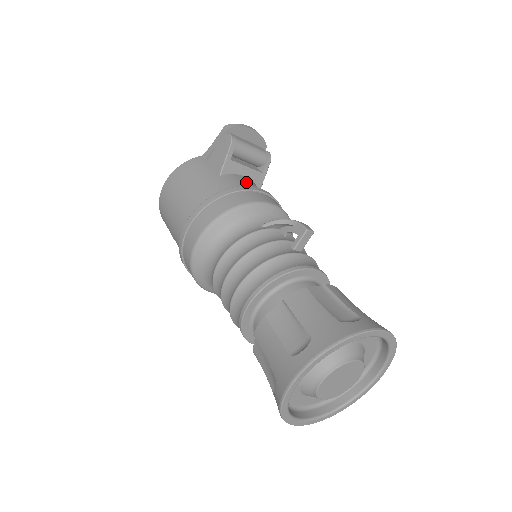
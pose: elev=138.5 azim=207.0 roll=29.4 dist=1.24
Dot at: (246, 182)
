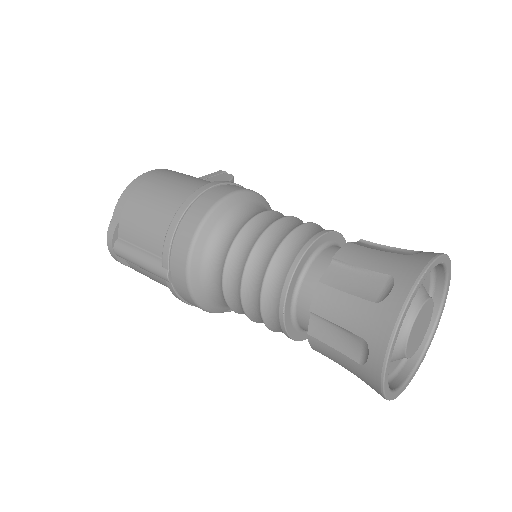
Dot at: occluded
